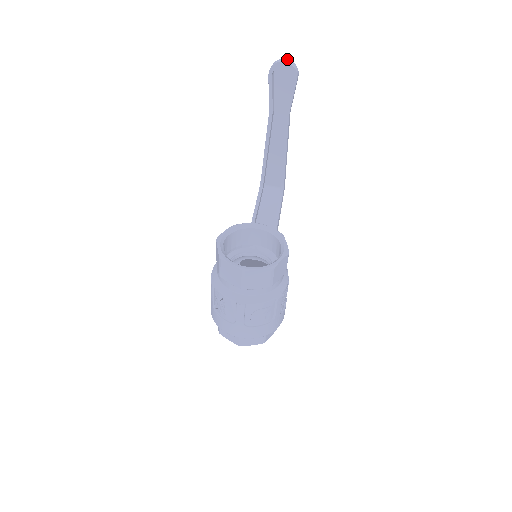
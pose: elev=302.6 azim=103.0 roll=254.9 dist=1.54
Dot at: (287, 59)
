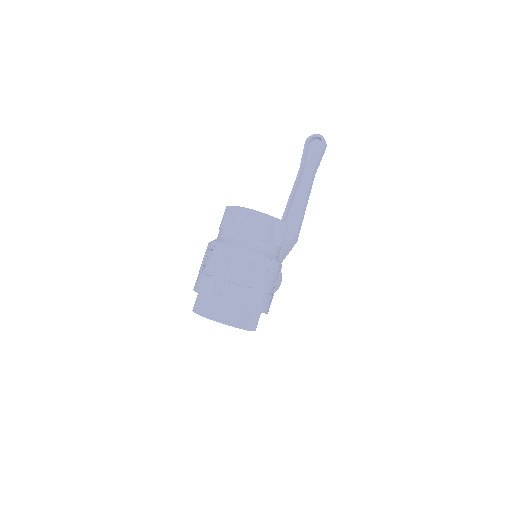
Dot at: occluded
